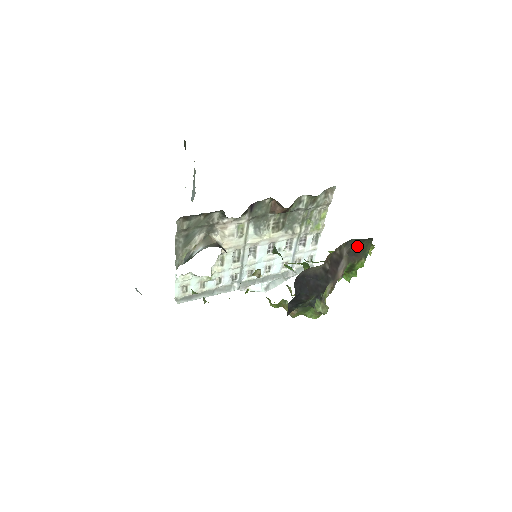
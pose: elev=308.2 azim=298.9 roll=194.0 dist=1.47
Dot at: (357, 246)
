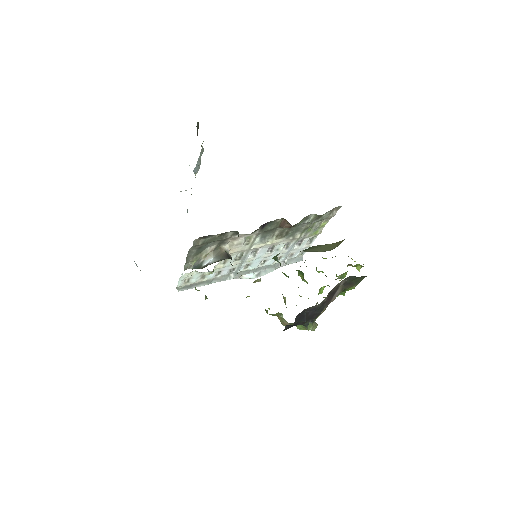
Dot at: (353, 279)
